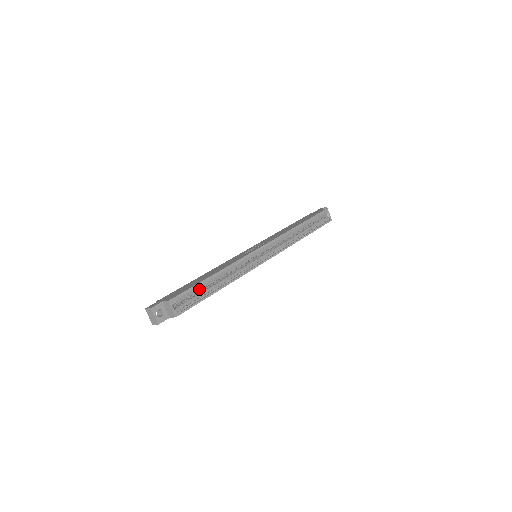
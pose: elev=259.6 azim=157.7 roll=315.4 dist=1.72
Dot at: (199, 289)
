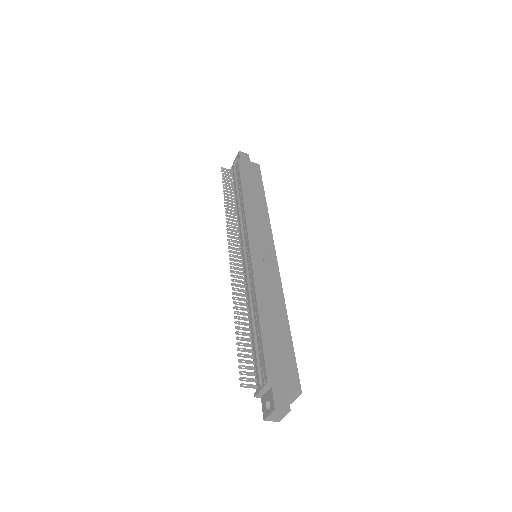
Dot at: occluded
